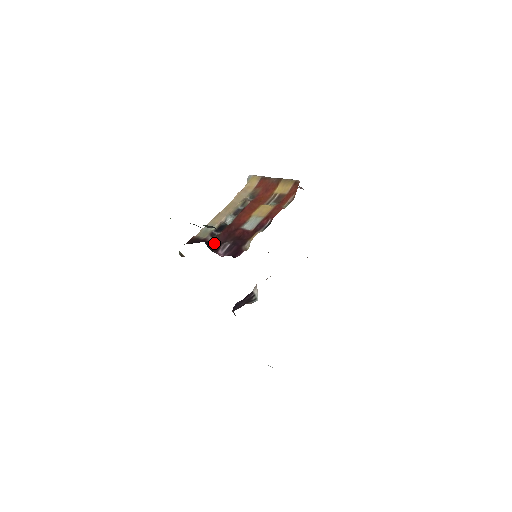
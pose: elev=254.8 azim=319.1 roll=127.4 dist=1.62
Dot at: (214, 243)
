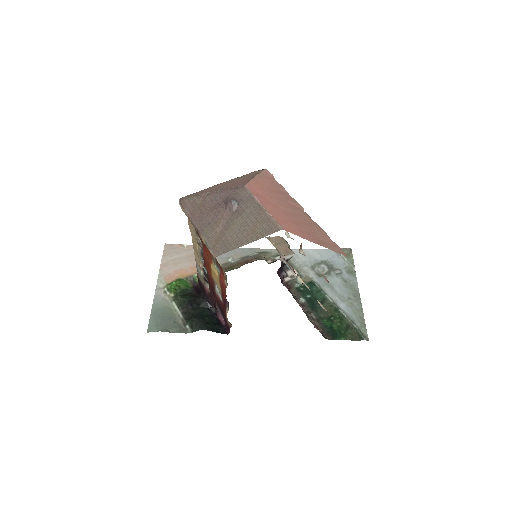
Dot at: (211, 298)
